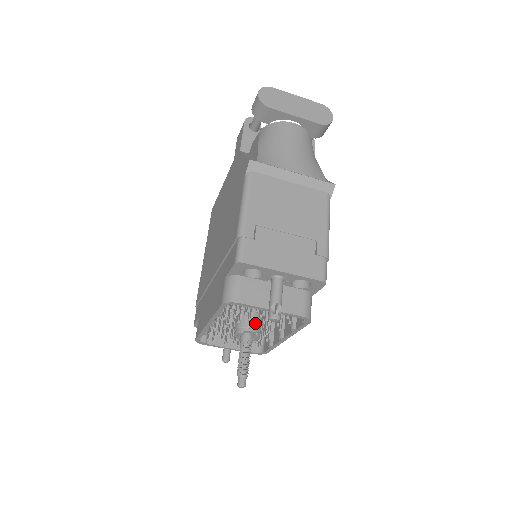
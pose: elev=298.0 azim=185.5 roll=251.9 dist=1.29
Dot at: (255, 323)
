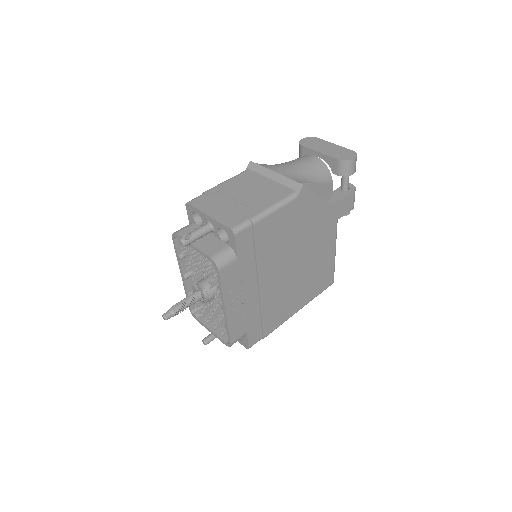
Dot at: (207, 283)
